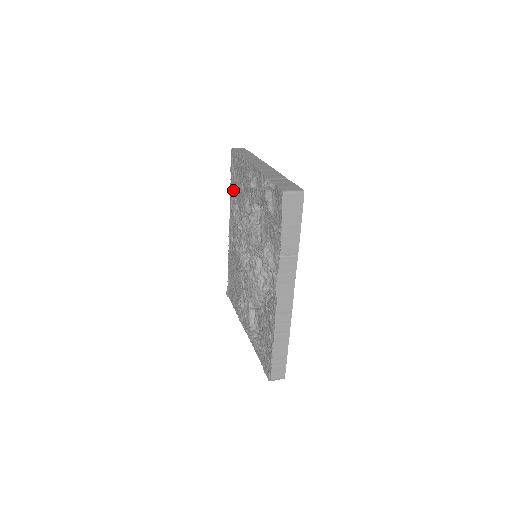
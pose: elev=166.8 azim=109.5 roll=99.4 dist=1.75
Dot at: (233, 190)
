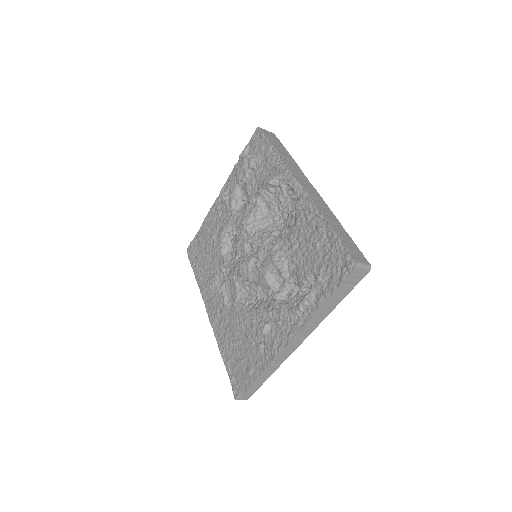
Dot at: (201, 269)
